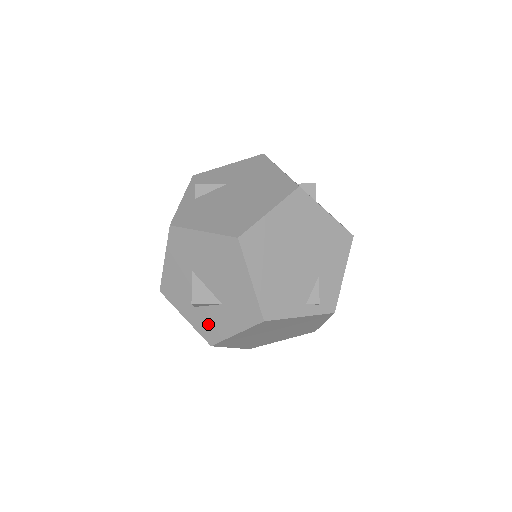
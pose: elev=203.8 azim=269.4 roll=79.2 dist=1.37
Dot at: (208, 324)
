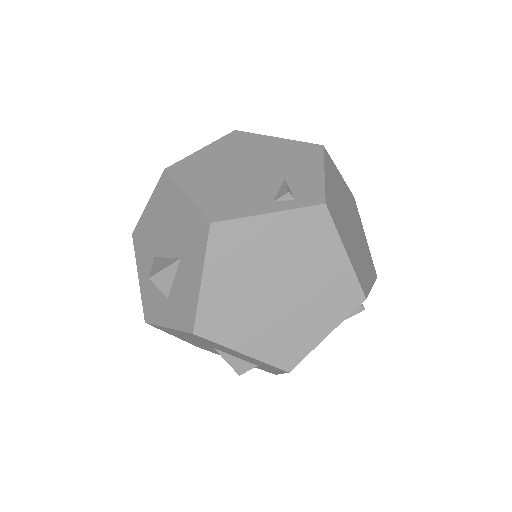
Dot at: (181, 304)
